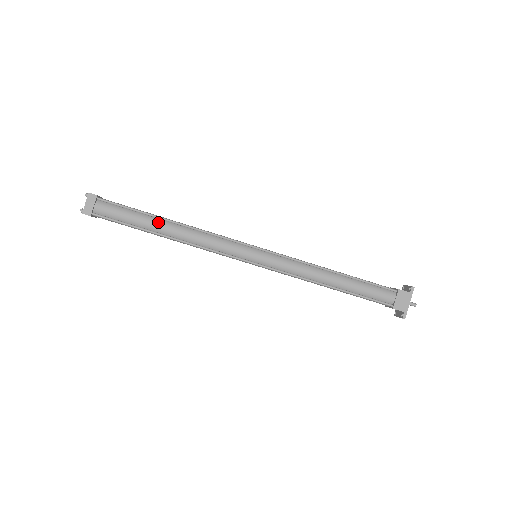
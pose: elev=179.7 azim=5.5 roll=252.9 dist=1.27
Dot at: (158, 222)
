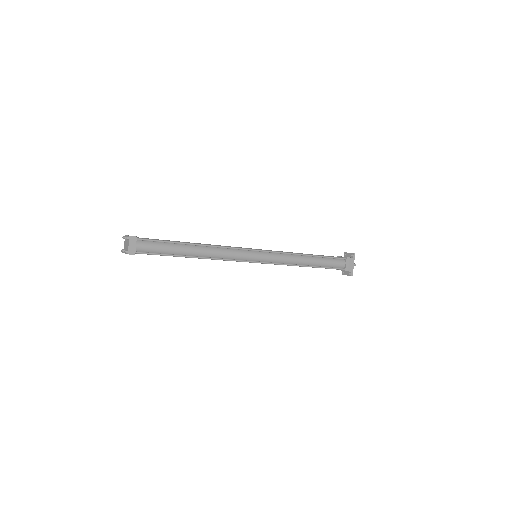
Dot at: (187, 247)
